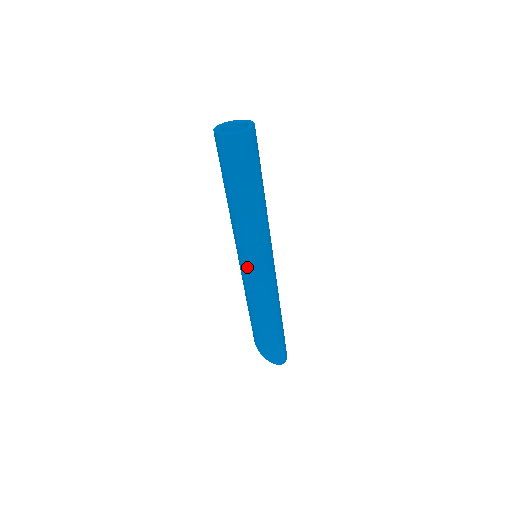
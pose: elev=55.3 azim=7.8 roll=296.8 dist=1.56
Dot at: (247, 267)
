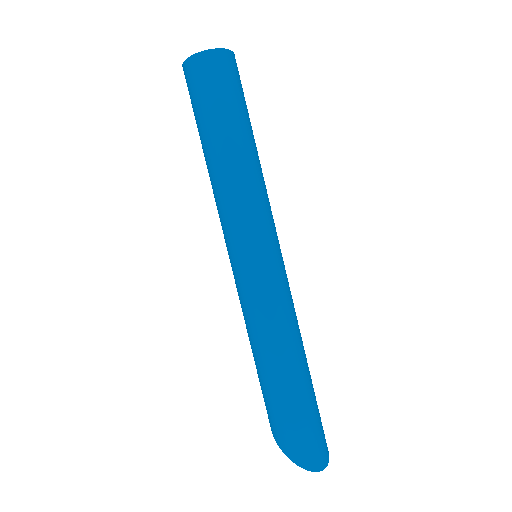
Dot at: (236, 264)
